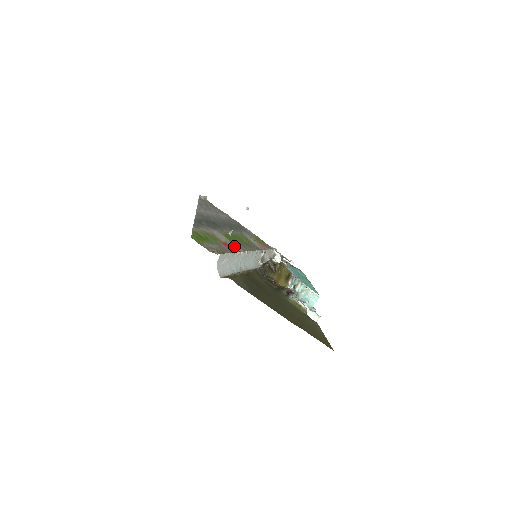
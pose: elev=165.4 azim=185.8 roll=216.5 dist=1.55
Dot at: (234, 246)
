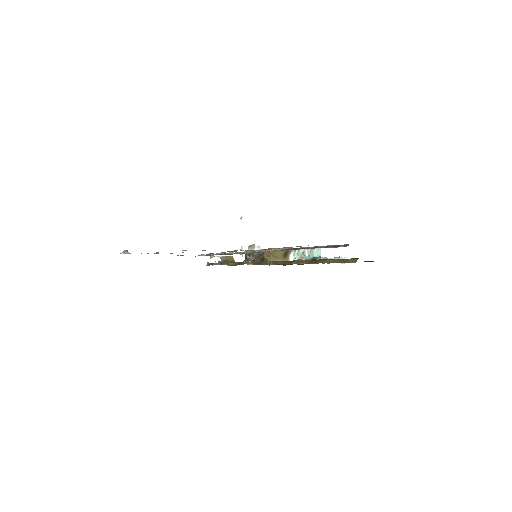
Dot at: occluded
